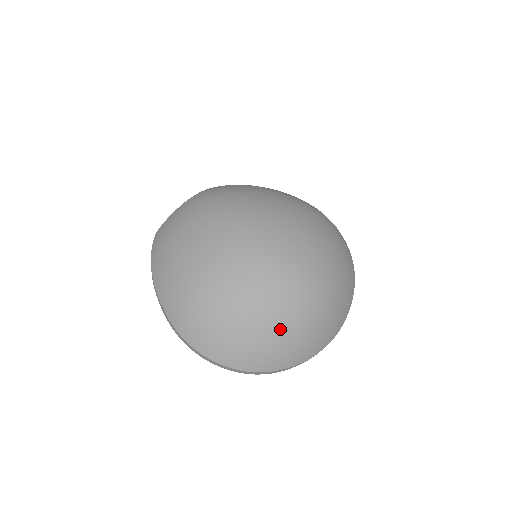
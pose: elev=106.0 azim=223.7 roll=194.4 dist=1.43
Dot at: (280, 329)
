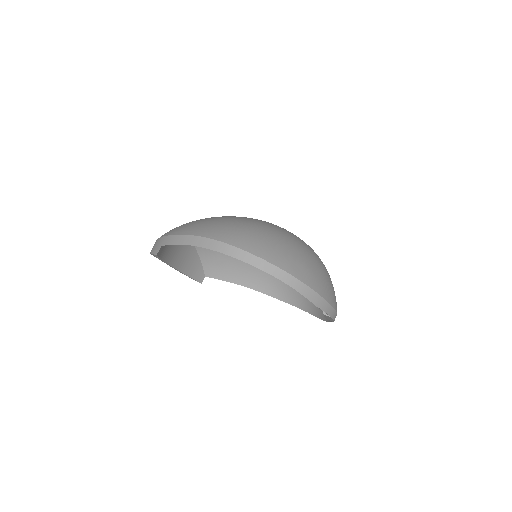
Dot at: (313, 258)
